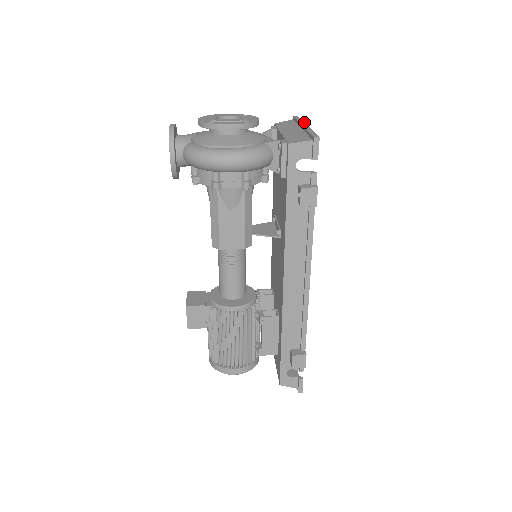
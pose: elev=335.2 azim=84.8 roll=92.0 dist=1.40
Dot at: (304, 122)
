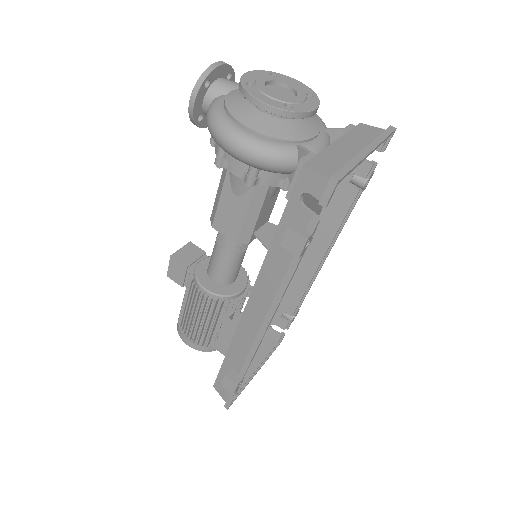
Dot at: (378, 144)
